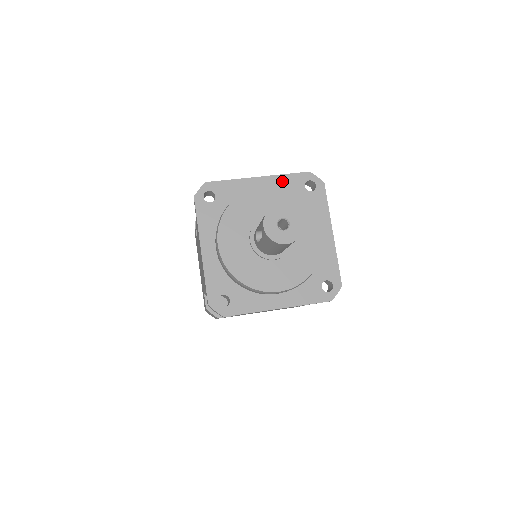
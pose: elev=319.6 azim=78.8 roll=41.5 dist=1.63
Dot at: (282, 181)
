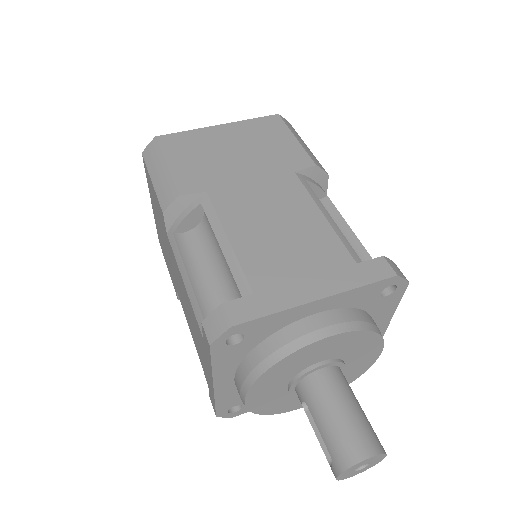
Dot at: (352, 296)
